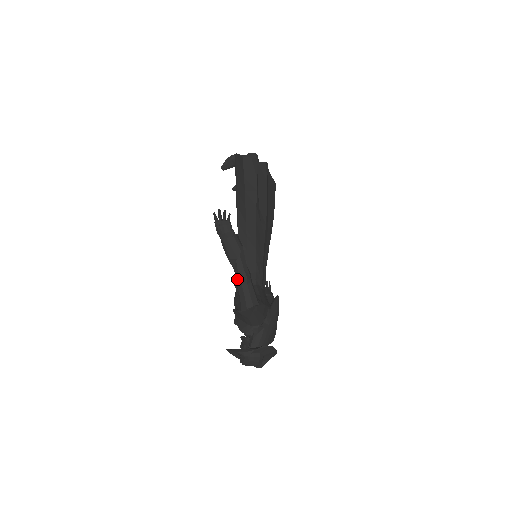
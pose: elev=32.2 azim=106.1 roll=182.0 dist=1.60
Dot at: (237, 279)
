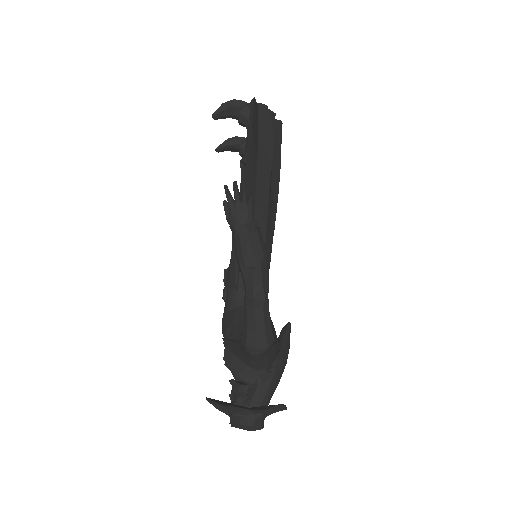
Dot at: (248, 298)
